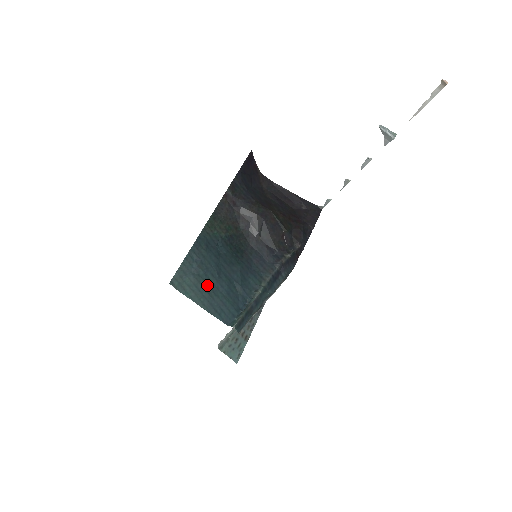
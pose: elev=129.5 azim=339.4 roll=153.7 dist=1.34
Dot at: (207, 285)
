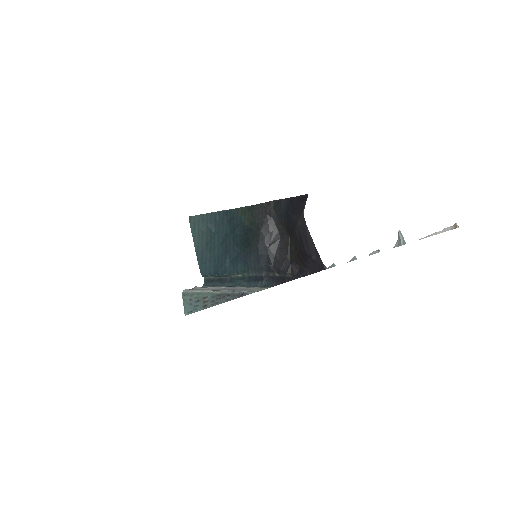
Dot at: (210, 240)
